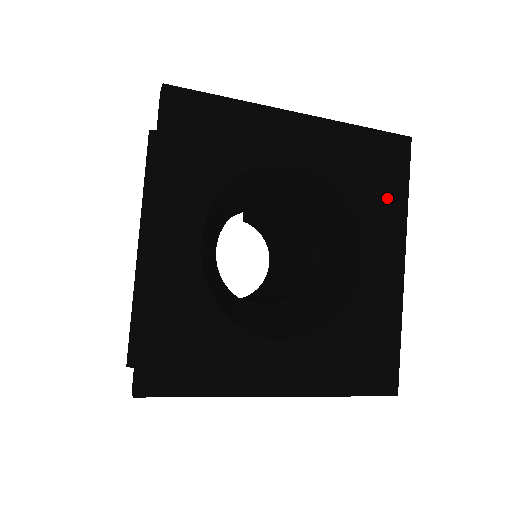
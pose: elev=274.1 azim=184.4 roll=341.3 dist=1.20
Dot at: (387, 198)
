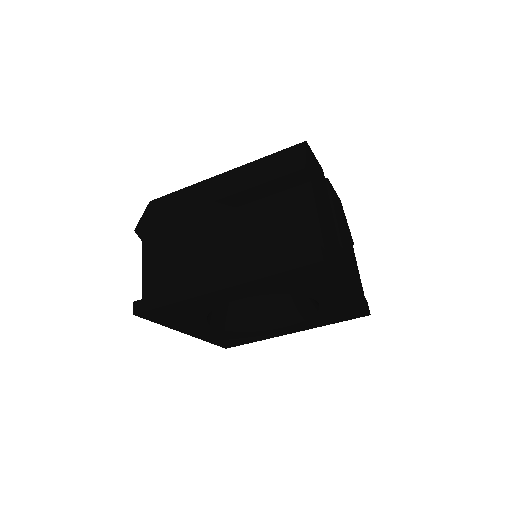
Dot at: (326, 321)
